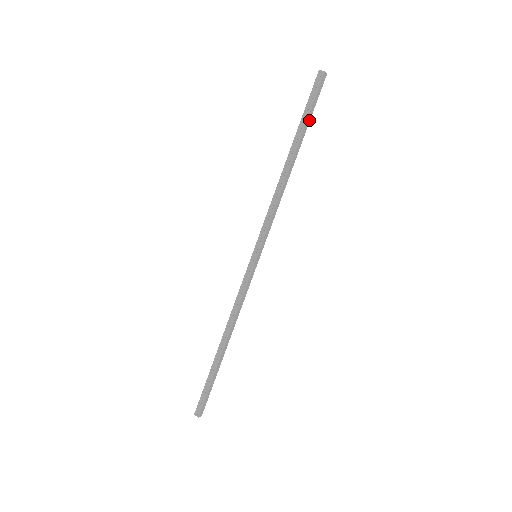
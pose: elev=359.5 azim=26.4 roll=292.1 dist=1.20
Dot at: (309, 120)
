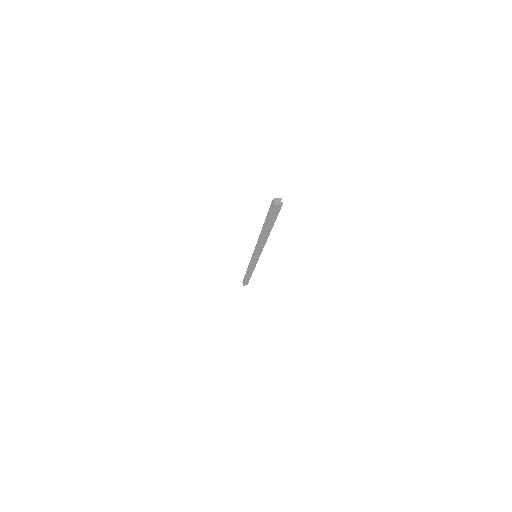
Dot at: (273, 221)
